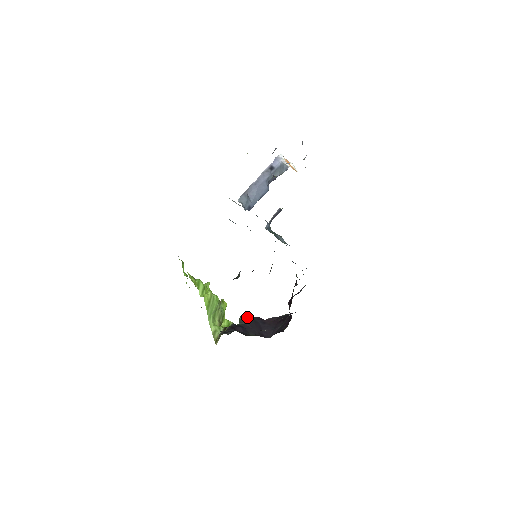
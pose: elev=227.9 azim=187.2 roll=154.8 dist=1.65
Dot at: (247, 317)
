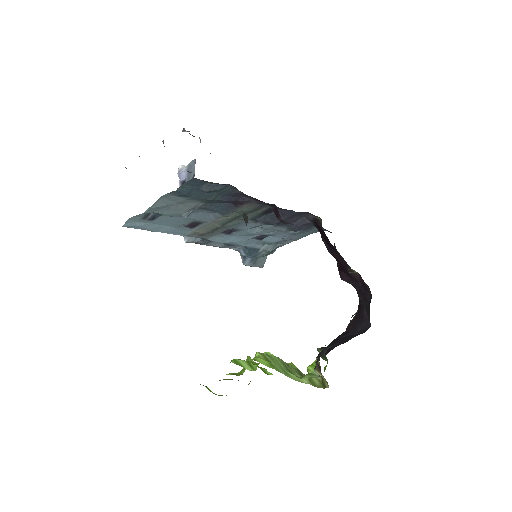
Dot at: occluded
